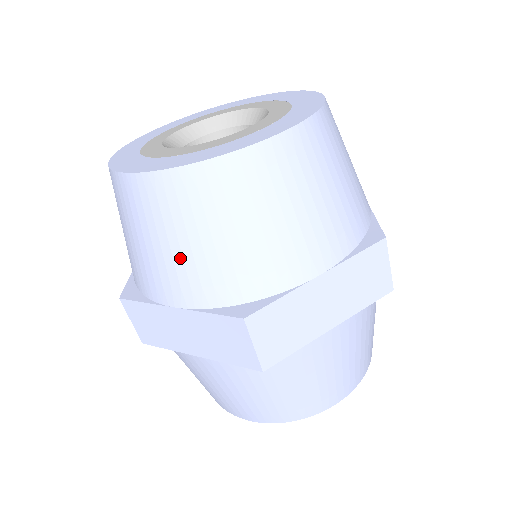
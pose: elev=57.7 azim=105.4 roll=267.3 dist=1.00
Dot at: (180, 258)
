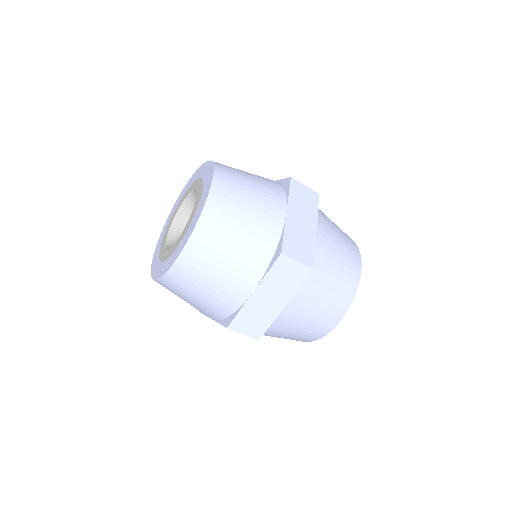
Dot at: (193, 305)
